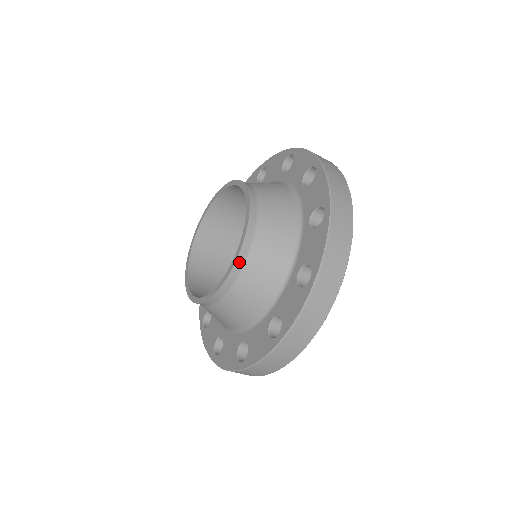
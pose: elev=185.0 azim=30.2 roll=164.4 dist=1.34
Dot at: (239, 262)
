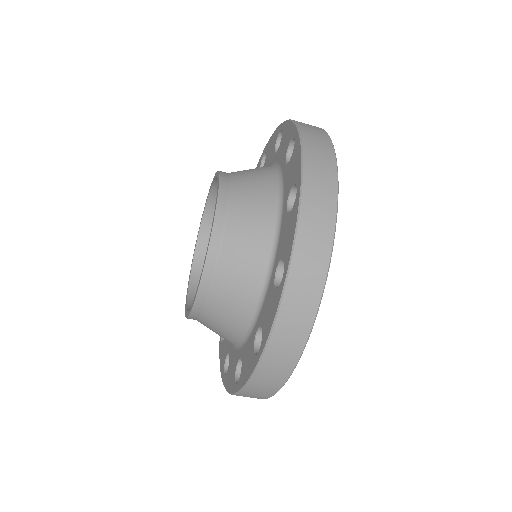
Dot at: (191, 318)
